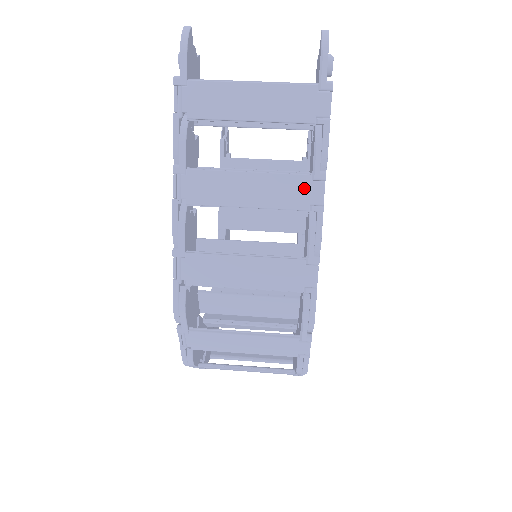
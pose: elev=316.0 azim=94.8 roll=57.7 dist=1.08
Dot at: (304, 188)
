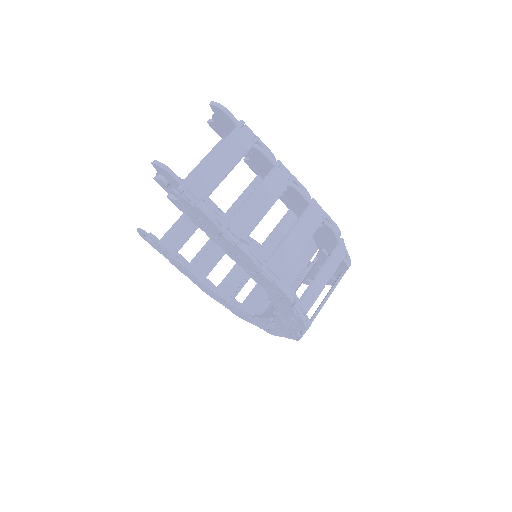
Dot at: (279, 176)
